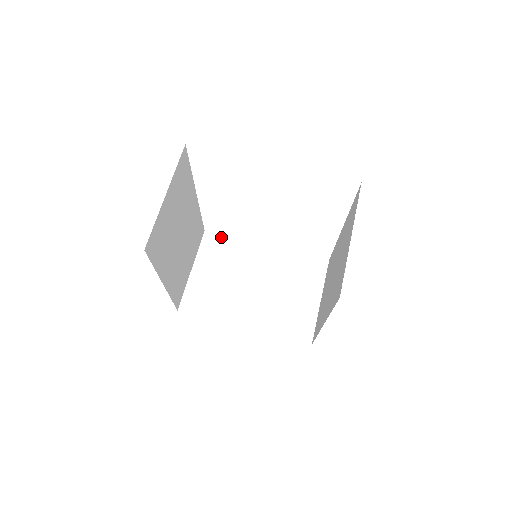
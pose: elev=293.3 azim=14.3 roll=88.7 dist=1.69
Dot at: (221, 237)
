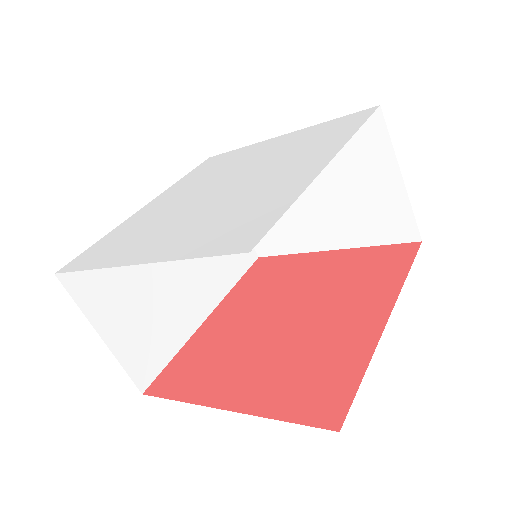
Dot at: occluded
